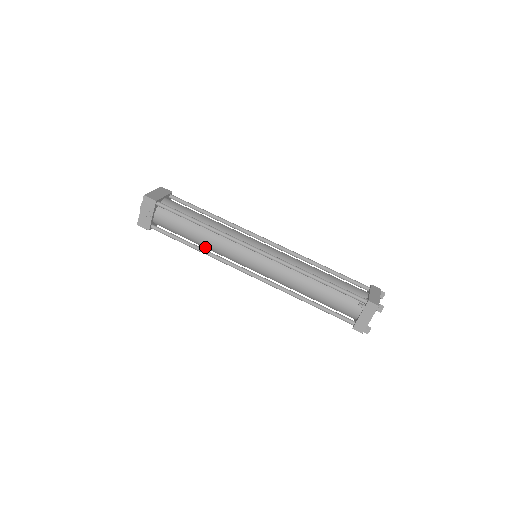
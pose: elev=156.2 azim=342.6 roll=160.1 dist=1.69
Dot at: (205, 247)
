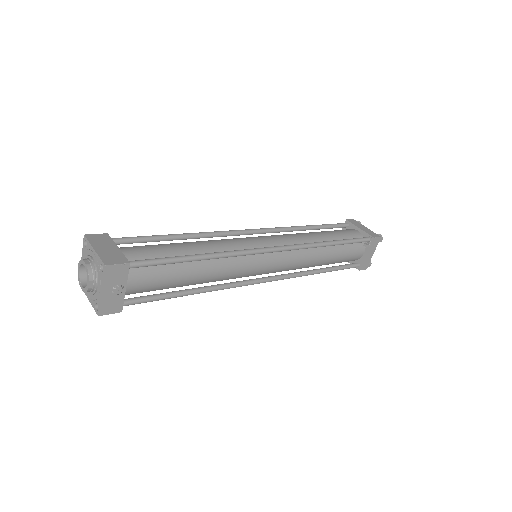
Dot at: occluded
